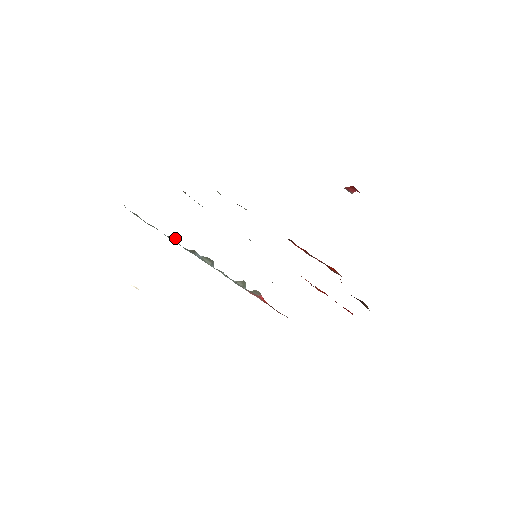
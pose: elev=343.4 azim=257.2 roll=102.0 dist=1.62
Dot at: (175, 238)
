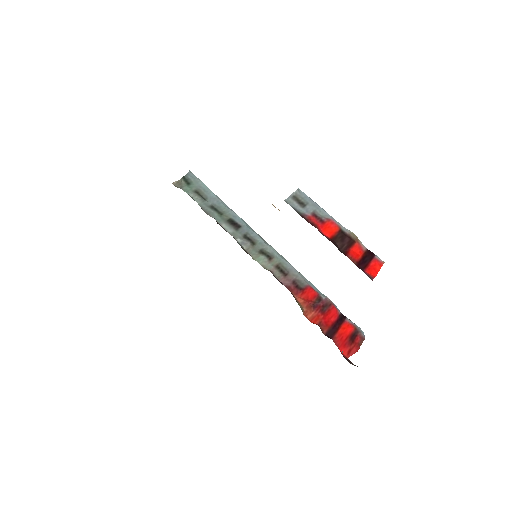
Dot at: occluded
